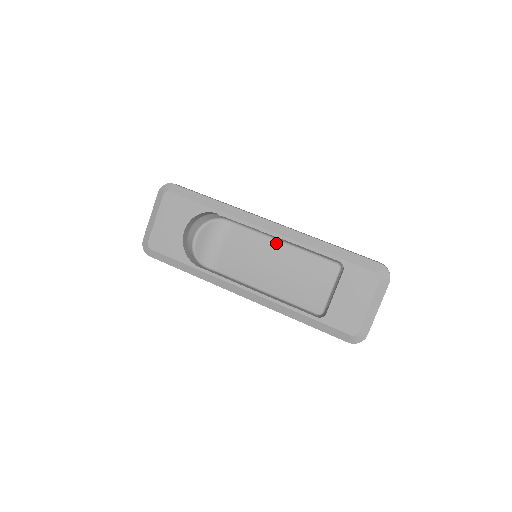
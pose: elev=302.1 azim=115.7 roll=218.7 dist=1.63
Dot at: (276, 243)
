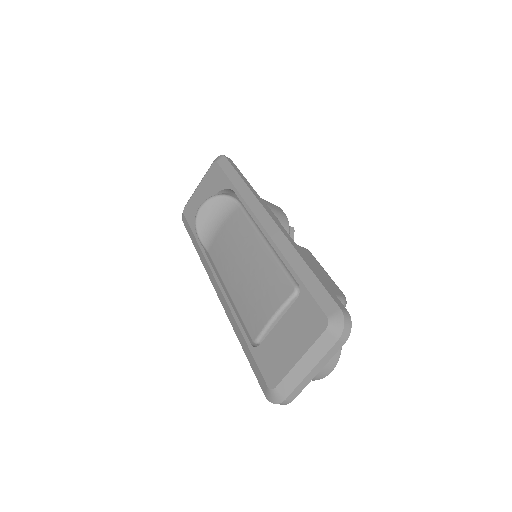
Dot at: (258, 239)
